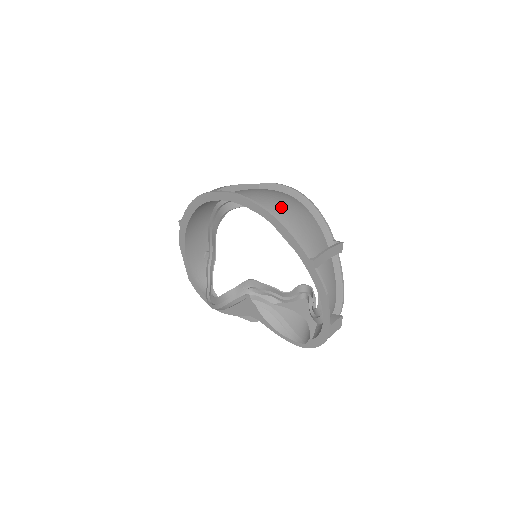
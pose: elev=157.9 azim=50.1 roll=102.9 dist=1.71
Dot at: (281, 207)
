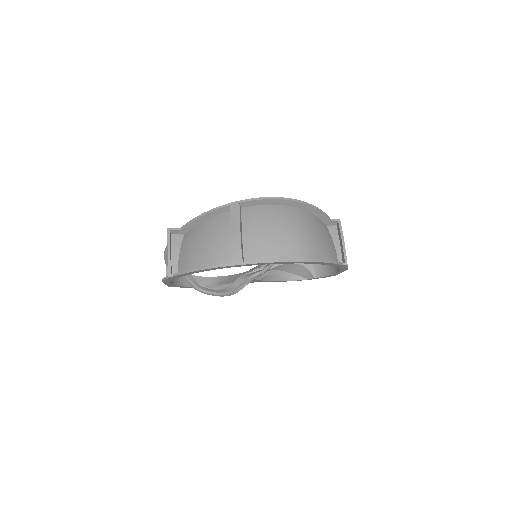
Dot at: (305, 240)
